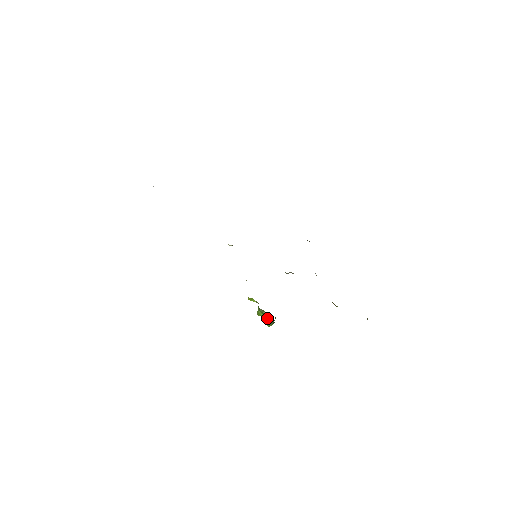
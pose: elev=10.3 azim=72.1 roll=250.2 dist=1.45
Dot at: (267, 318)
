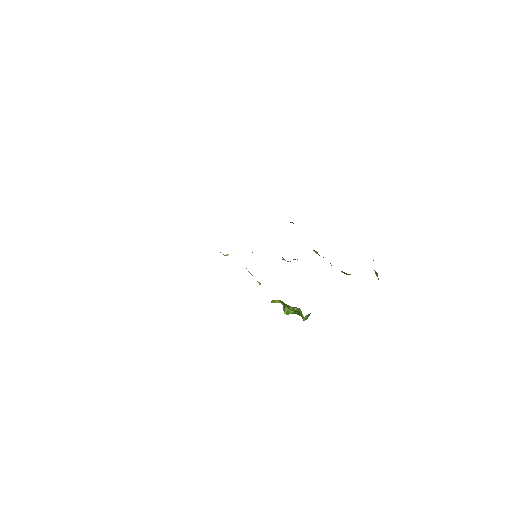
Dot at: (300, 313)
